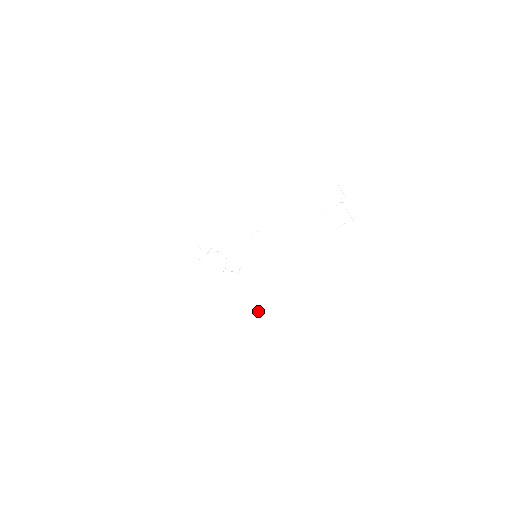
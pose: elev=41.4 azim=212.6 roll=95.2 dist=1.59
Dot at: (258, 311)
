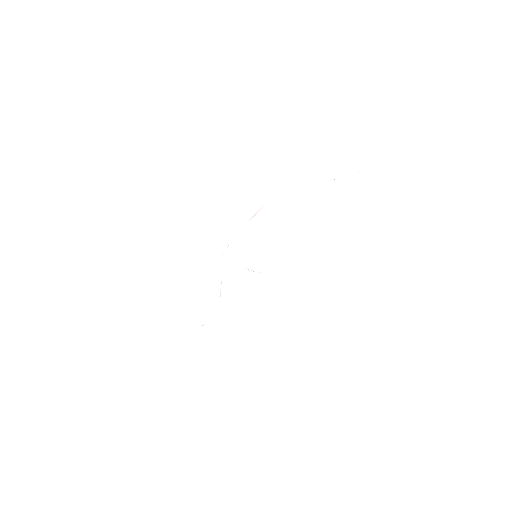
Dot at: occluded
